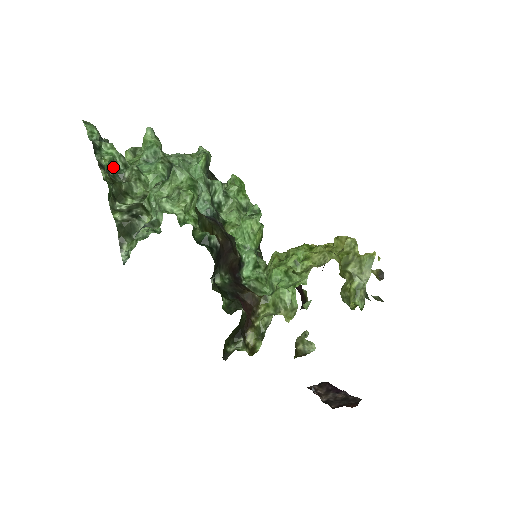
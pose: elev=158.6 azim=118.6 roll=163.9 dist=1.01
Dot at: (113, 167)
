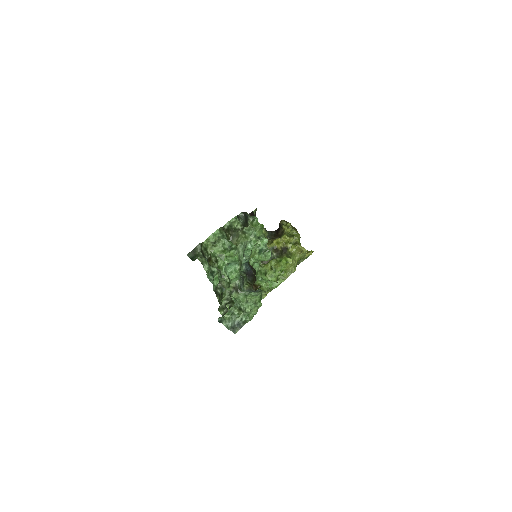
Dot at: occluded
